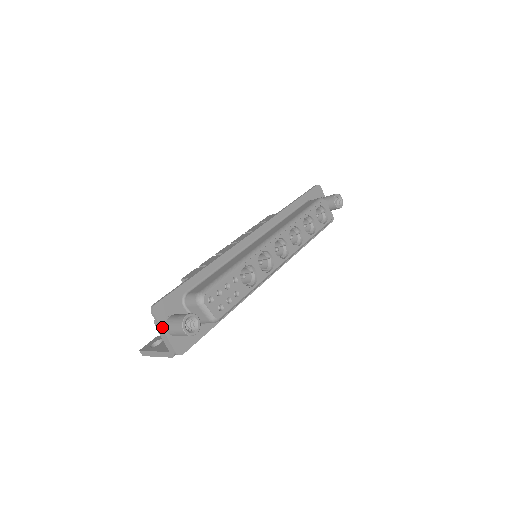
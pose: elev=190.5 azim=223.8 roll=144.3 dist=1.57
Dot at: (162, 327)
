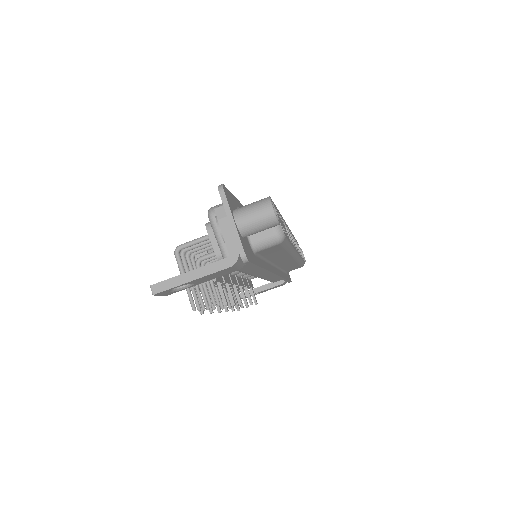
Dot at: (231, 212)
